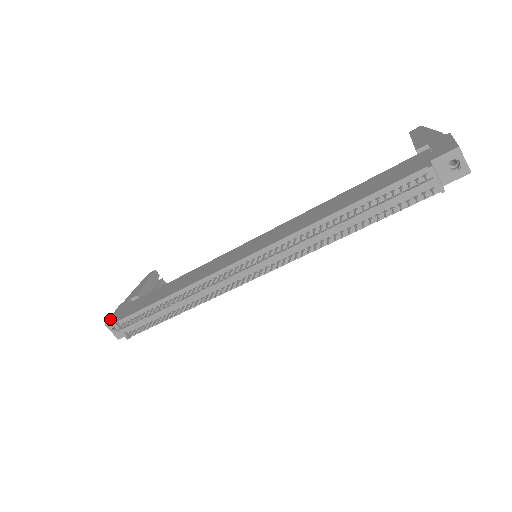
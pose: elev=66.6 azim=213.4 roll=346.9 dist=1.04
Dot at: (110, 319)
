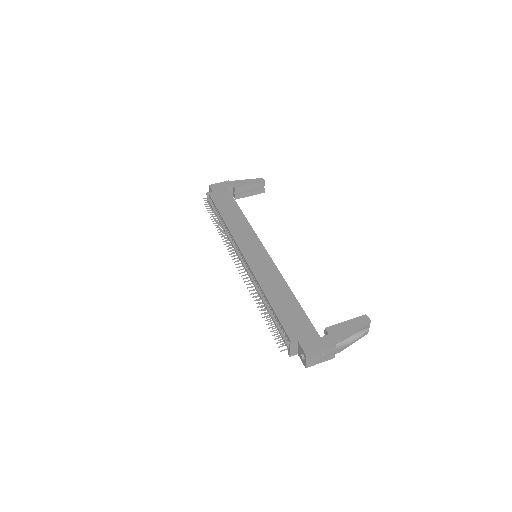
Dot at: (213, 185)
